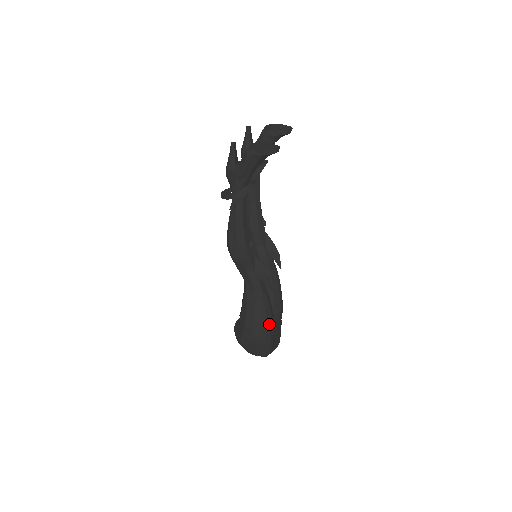
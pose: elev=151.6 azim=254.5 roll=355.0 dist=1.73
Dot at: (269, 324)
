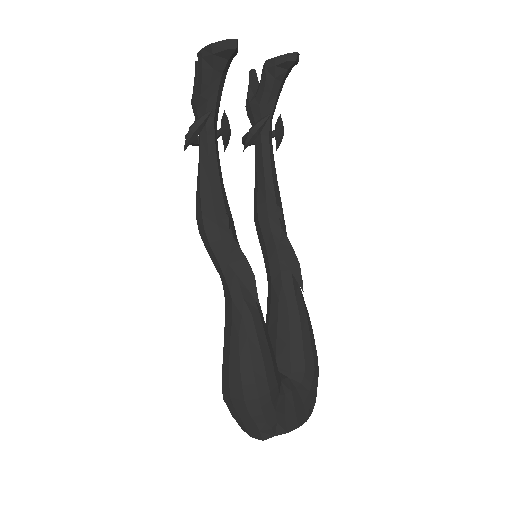
Dot at: (255, 366)
